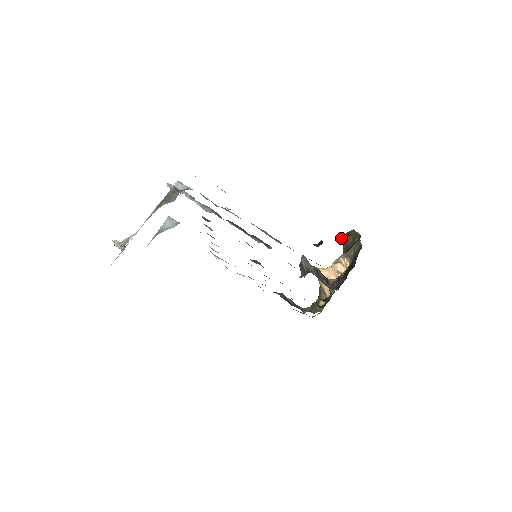
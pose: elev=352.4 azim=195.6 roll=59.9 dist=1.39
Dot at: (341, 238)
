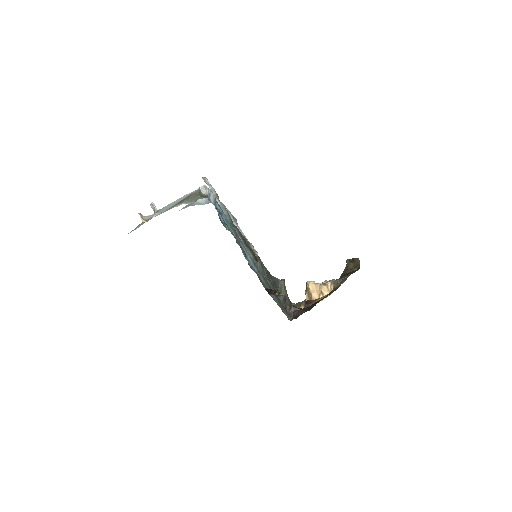
Dot at: (346, 260)
